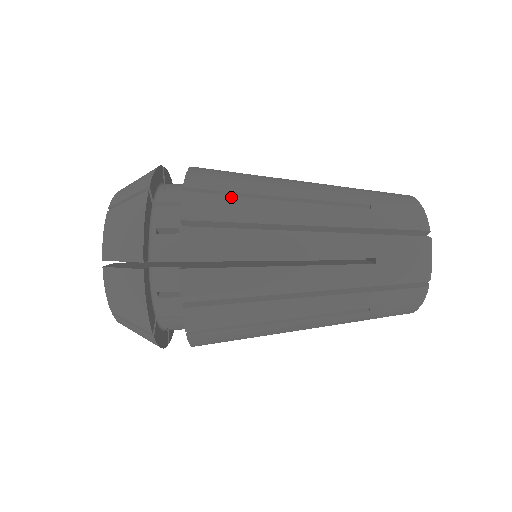
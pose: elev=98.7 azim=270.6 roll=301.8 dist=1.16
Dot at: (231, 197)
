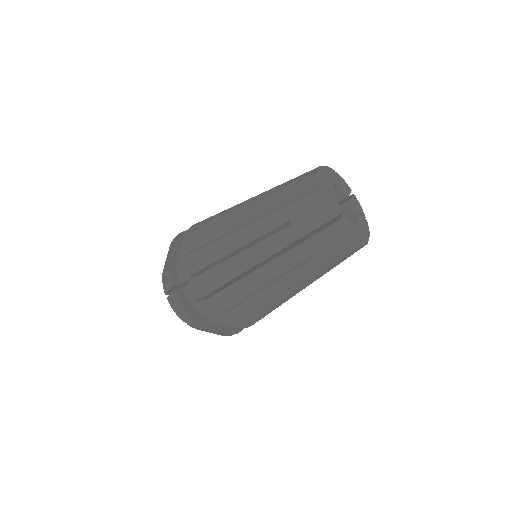
Dot at: (212, 269)
